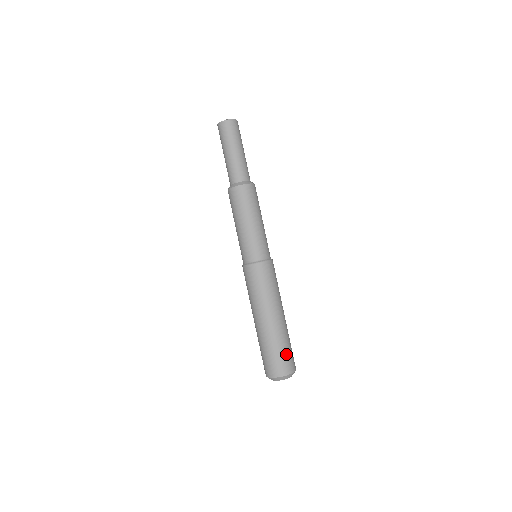
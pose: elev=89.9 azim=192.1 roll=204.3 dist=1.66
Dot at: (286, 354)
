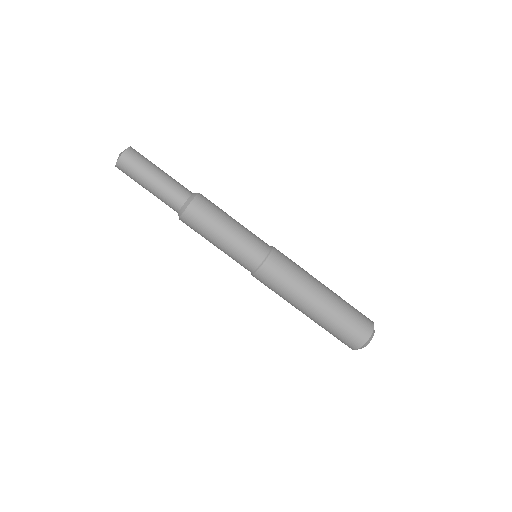
Dot at: (355, 320)
